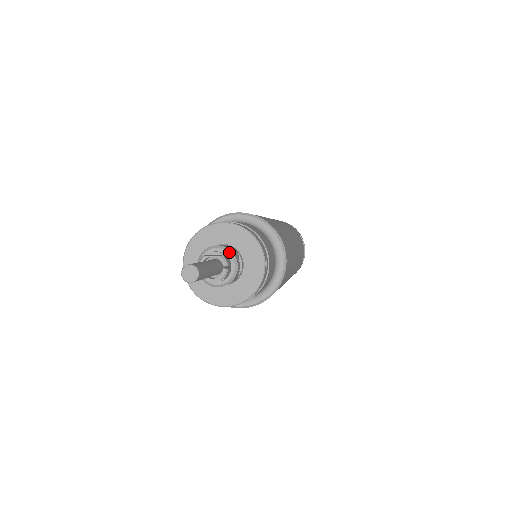
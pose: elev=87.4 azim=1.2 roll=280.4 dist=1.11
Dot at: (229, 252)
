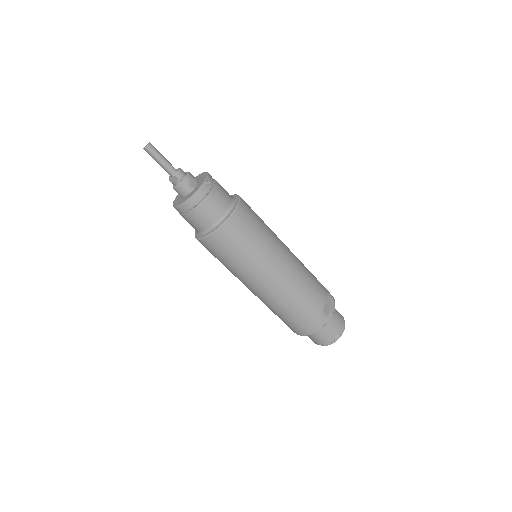
Dot at: (188, 172)
